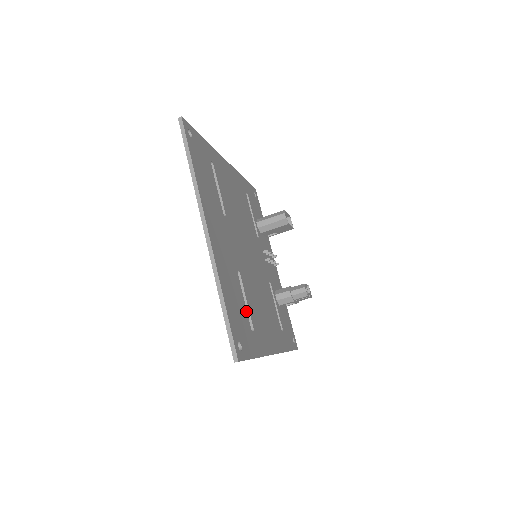
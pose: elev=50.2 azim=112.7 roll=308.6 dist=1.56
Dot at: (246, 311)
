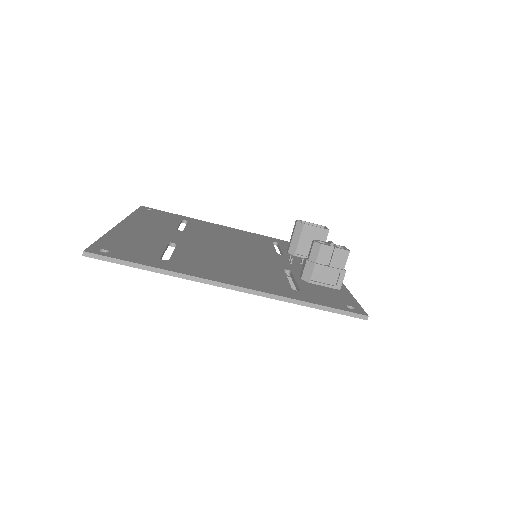
Dot at: (161, 253)
